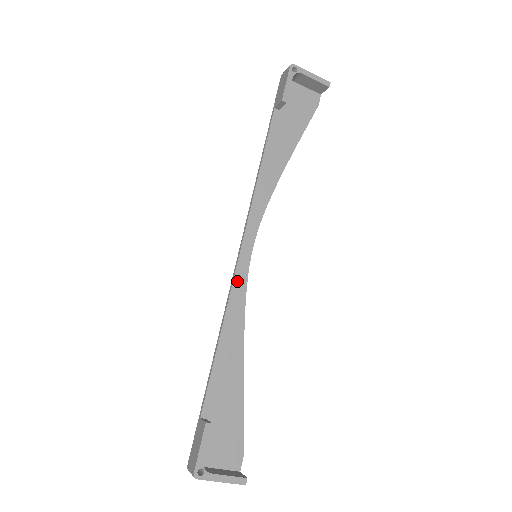
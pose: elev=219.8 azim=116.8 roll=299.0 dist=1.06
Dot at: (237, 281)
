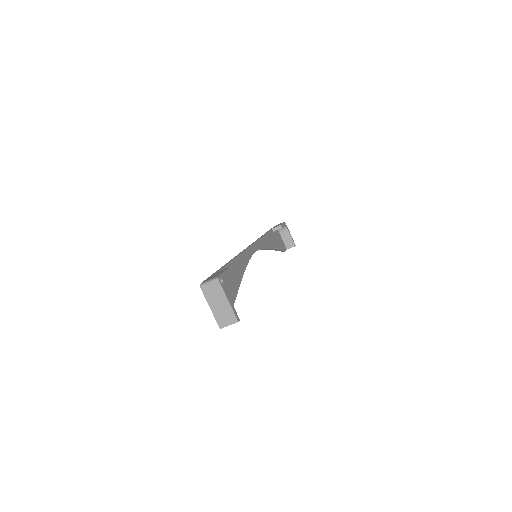
Dot at: (247, 252)
